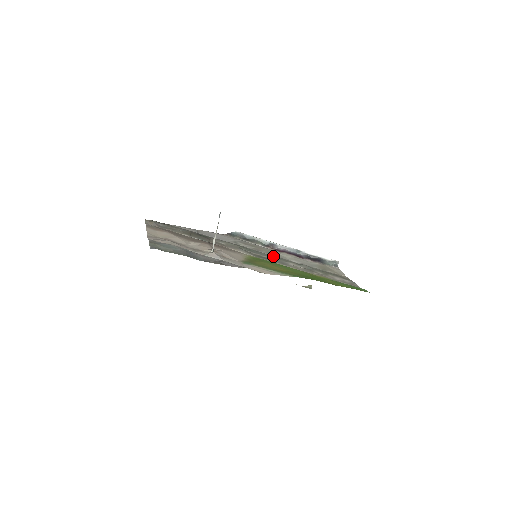
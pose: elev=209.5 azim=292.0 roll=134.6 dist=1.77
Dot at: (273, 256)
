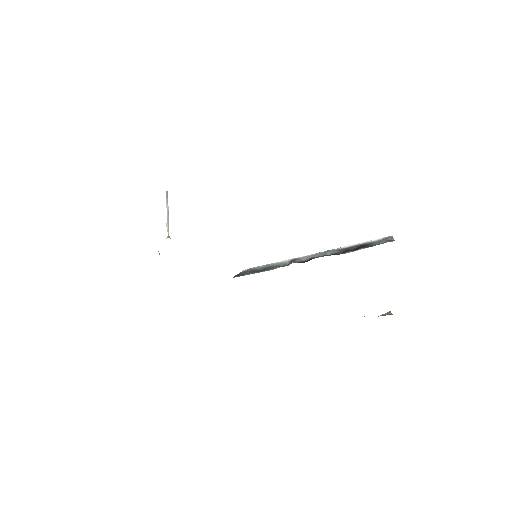
Dot at: occluded
